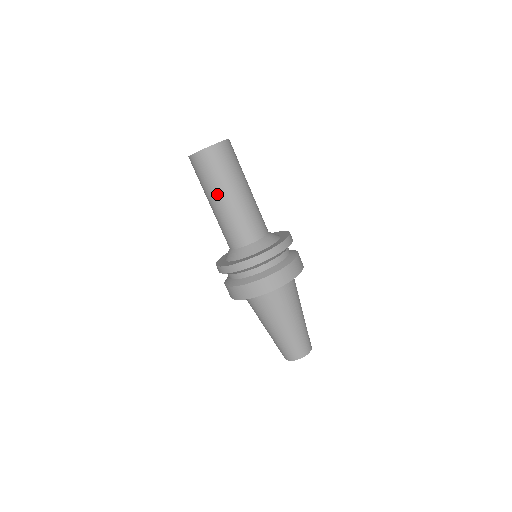
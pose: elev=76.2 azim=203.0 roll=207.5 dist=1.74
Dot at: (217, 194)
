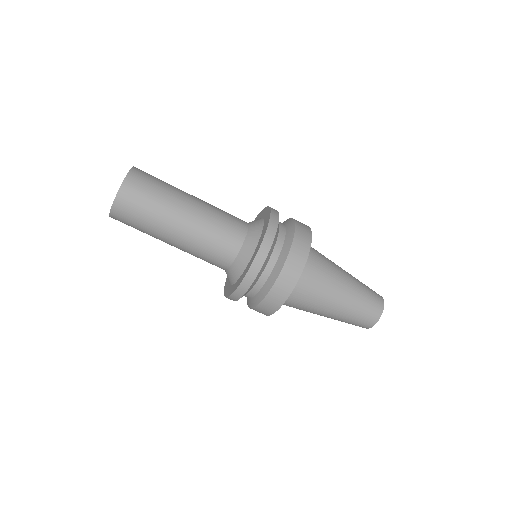
Dot at: (162, 238)
